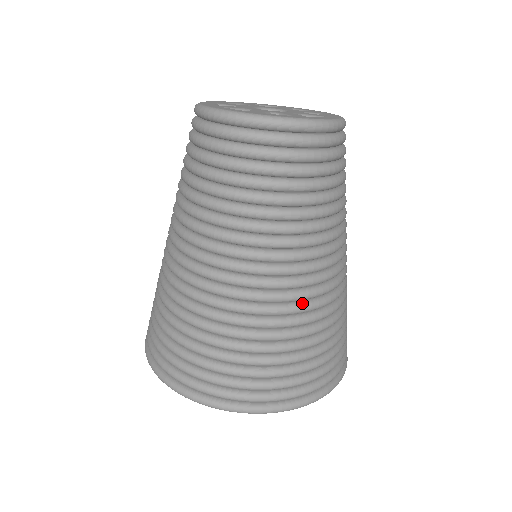
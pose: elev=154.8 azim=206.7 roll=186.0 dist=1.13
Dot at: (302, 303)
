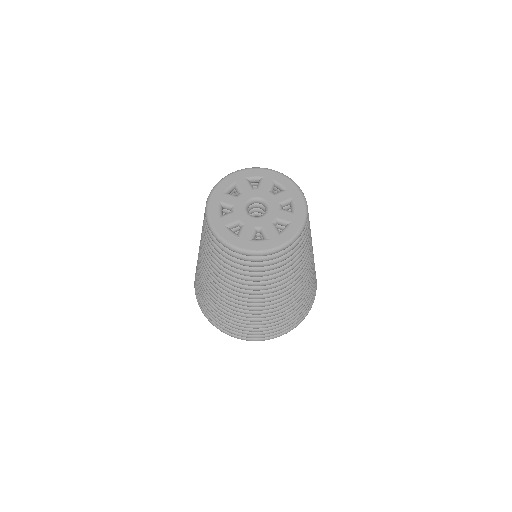
Dot at: occluded
